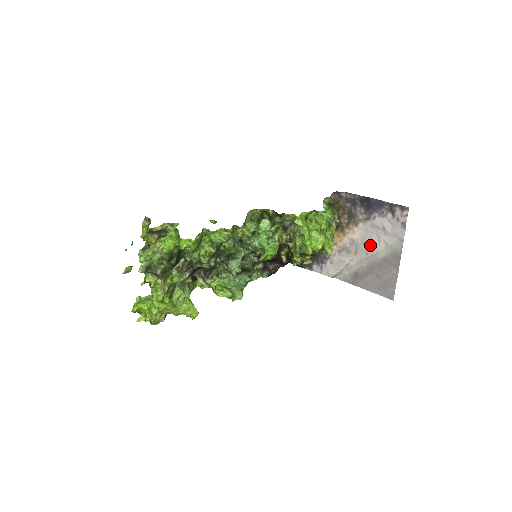
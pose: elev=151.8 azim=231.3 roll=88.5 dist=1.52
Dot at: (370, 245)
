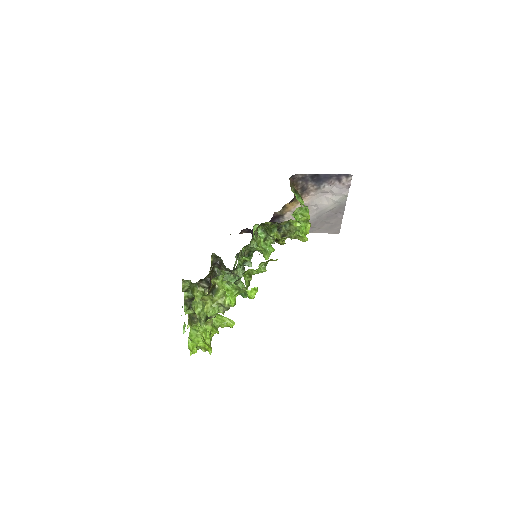
Dot at: (320, 205)
